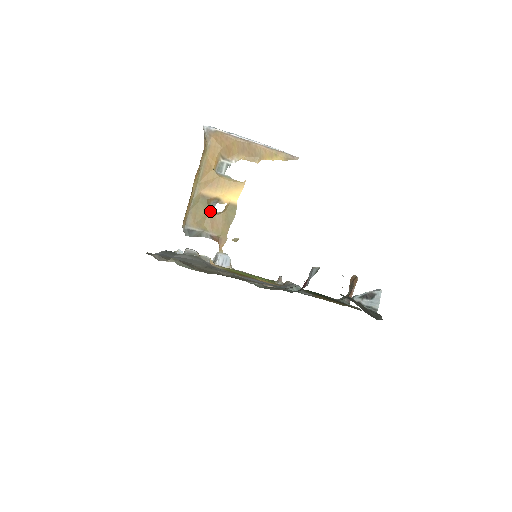
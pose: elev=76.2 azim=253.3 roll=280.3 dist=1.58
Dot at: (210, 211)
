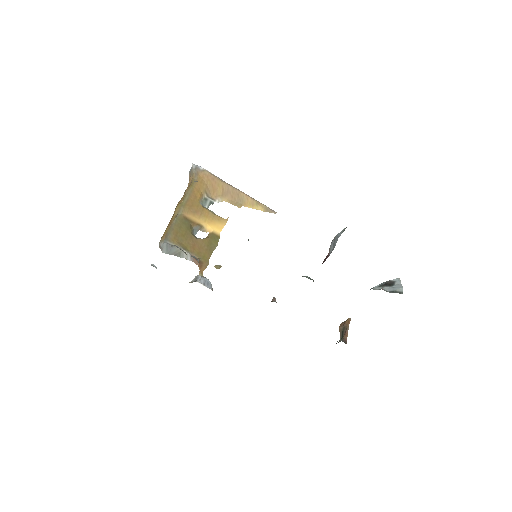
Dot at: (192, 234)
